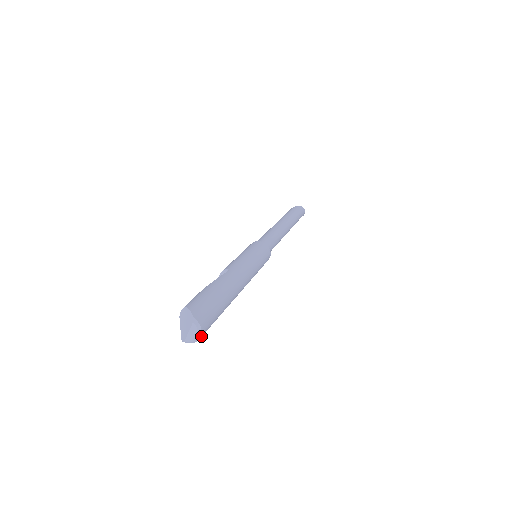
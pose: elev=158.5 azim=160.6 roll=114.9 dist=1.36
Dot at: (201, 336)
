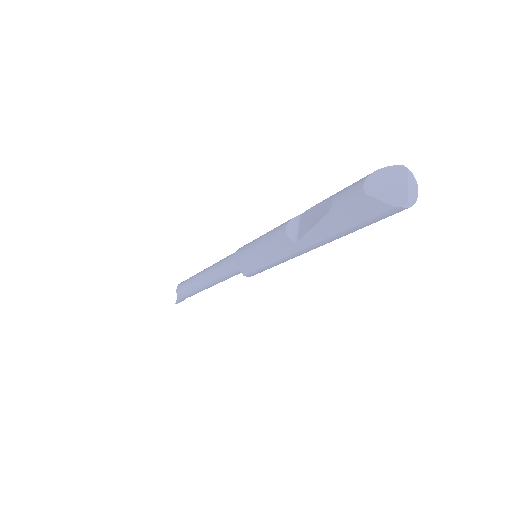
Dot at: (414, 195)
